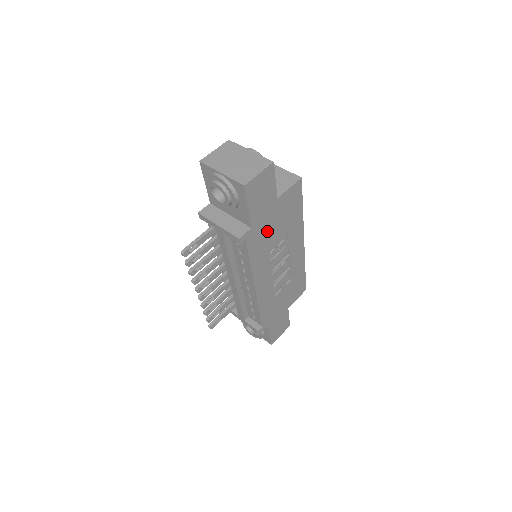
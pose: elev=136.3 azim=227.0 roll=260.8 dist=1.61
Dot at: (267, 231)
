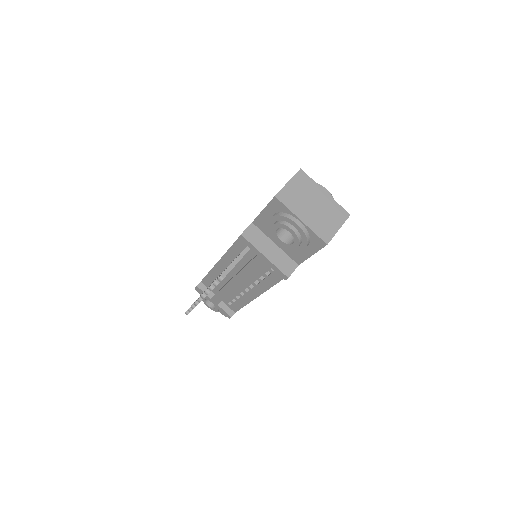
Dot at: occluded
